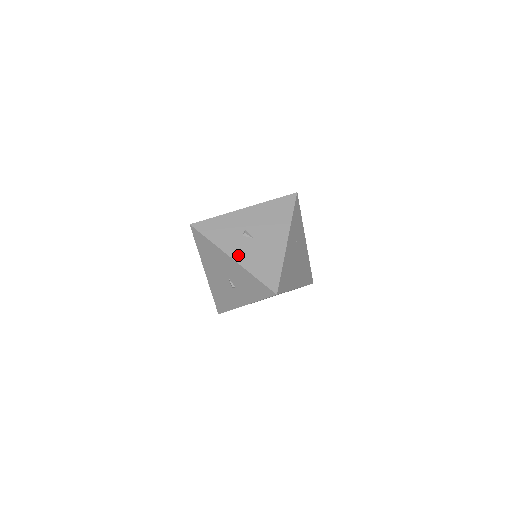
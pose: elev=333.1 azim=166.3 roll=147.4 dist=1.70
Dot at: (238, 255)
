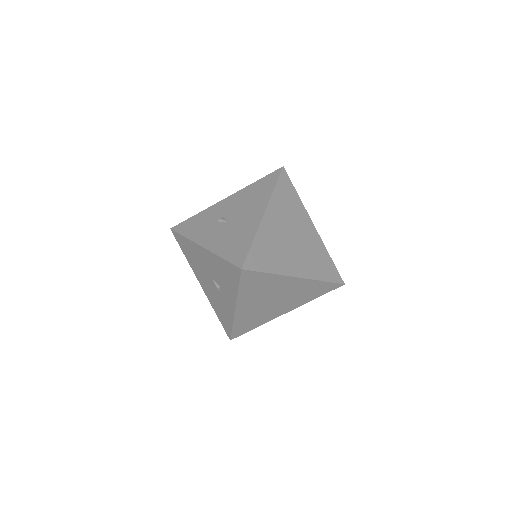
Dot at: (209, 242)
